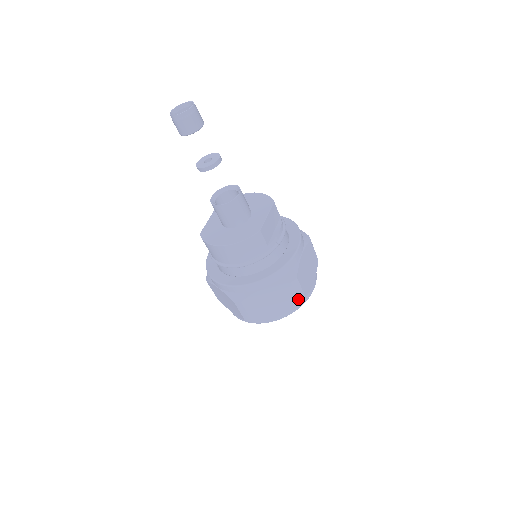
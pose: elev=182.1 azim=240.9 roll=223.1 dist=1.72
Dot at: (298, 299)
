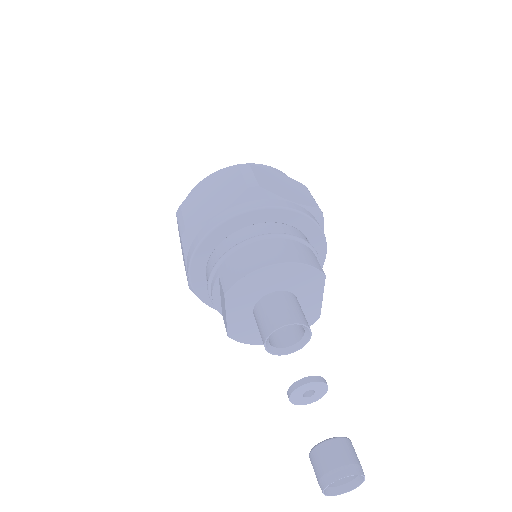
Dot at: occluded
